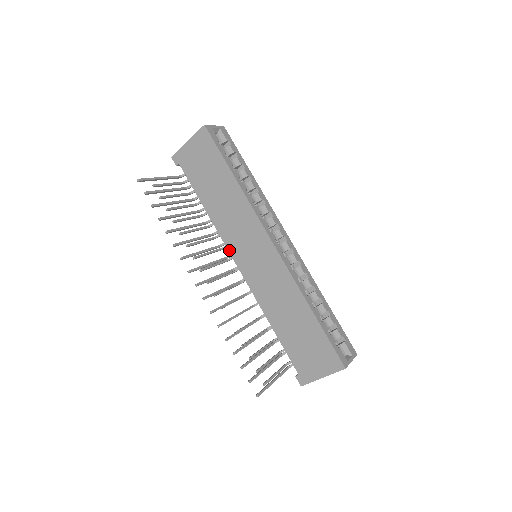
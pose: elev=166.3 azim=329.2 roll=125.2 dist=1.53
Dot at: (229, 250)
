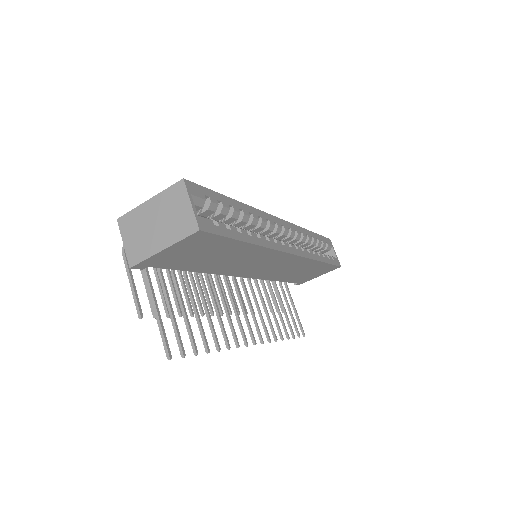
Dot at: (234, 276)
